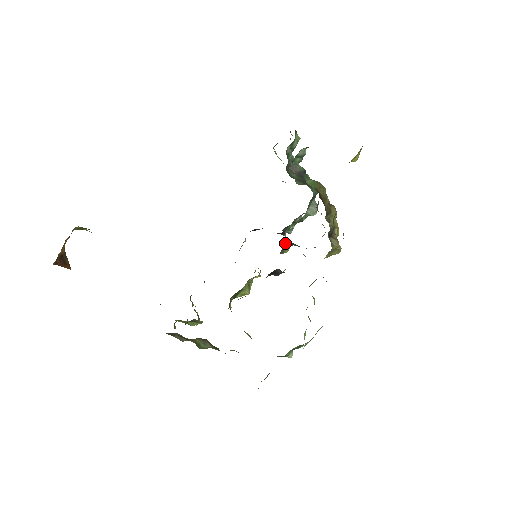
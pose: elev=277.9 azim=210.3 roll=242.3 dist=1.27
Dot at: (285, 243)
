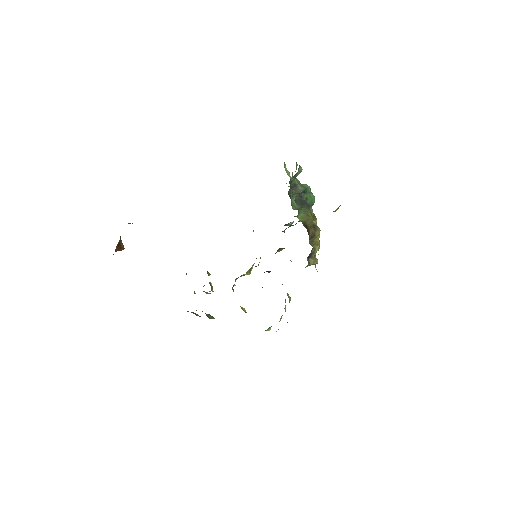
Dot at: (279, 248)
